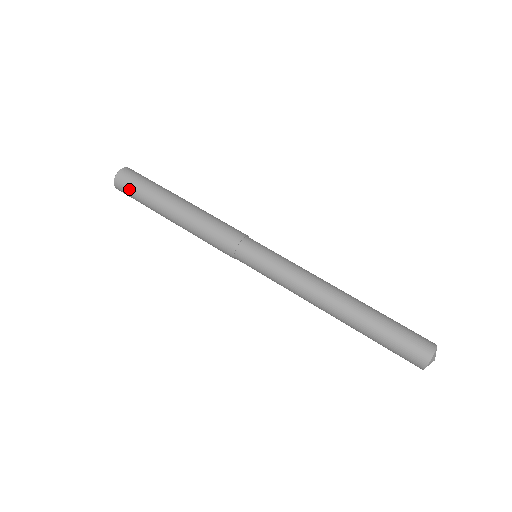
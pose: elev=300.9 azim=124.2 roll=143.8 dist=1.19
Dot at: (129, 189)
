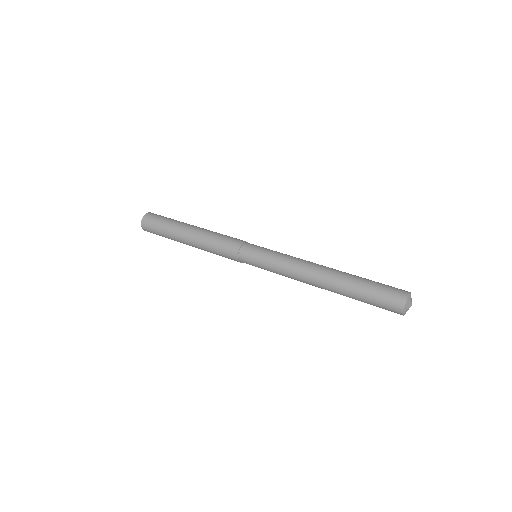
Dot at: (154, 232)
